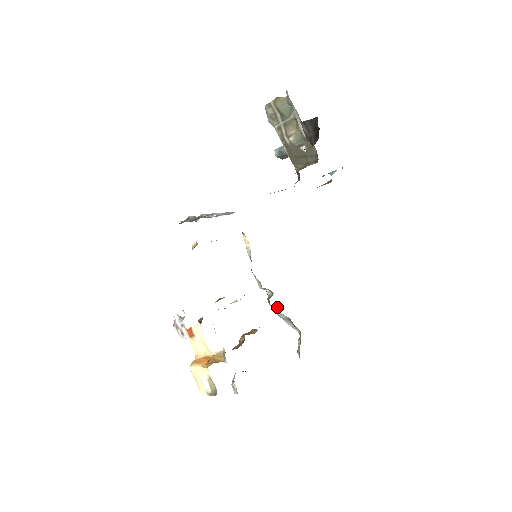
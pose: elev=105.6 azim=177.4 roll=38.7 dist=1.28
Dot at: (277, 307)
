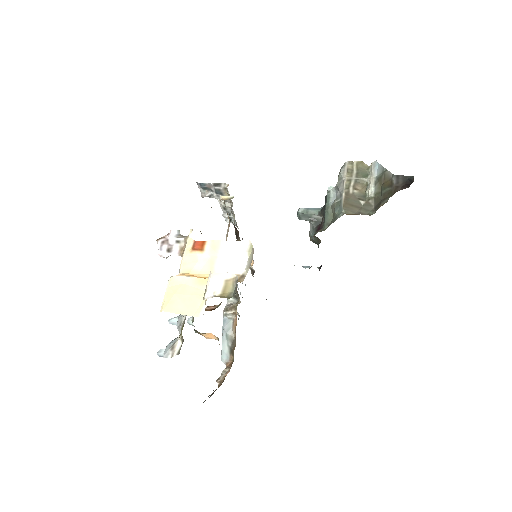
Dot at: (233, 318)
